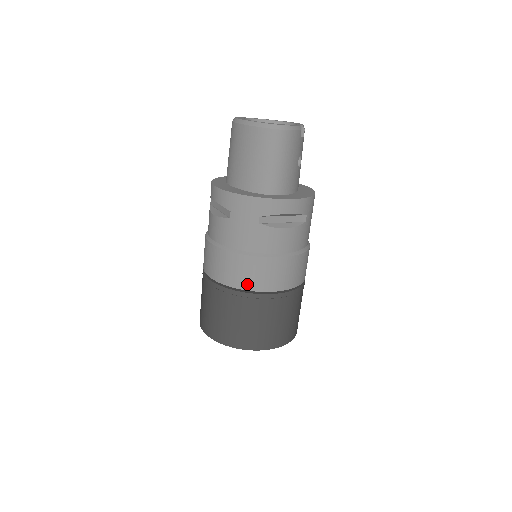
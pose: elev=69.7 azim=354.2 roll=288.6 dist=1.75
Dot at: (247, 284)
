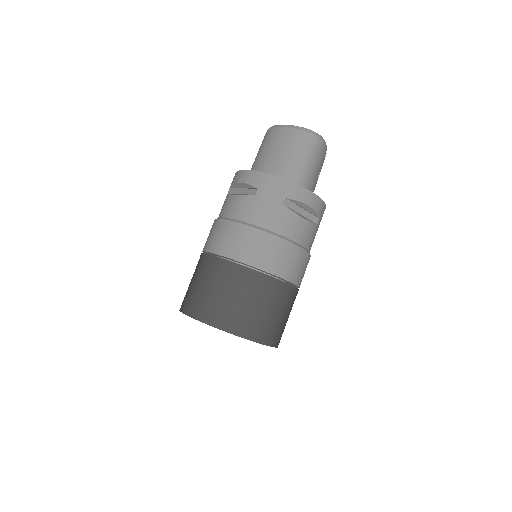
Dot at: (257, 261)
